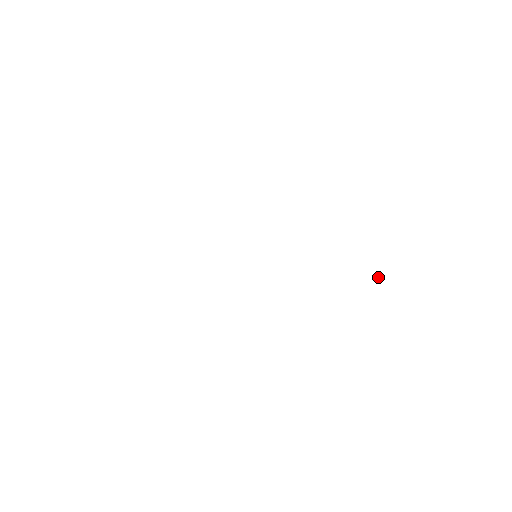
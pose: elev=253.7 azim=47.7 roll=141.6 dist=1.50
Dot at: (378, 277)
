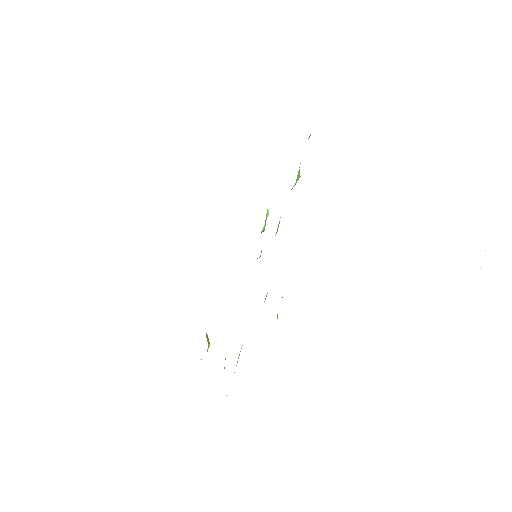
Dot at: occluded
